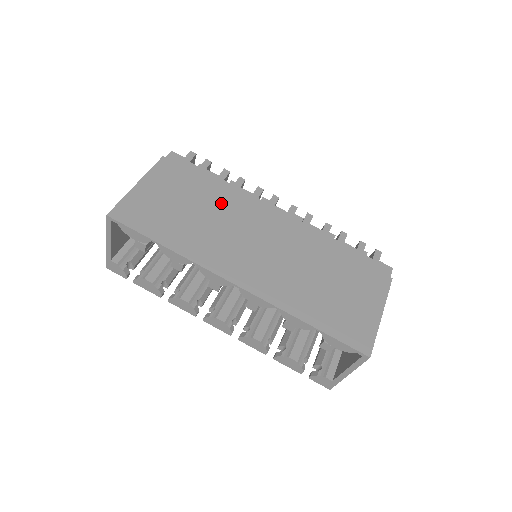
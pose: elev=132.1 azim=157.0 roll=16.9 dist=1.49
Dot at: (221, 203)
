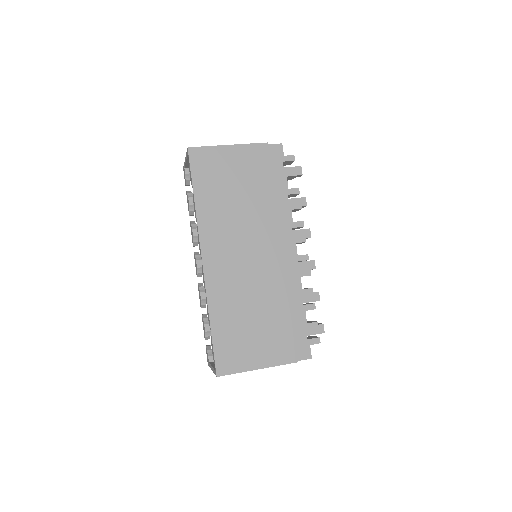
Dot at: (261, 207)
